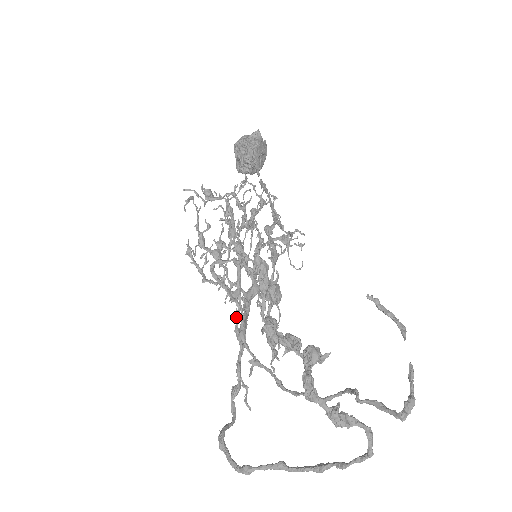
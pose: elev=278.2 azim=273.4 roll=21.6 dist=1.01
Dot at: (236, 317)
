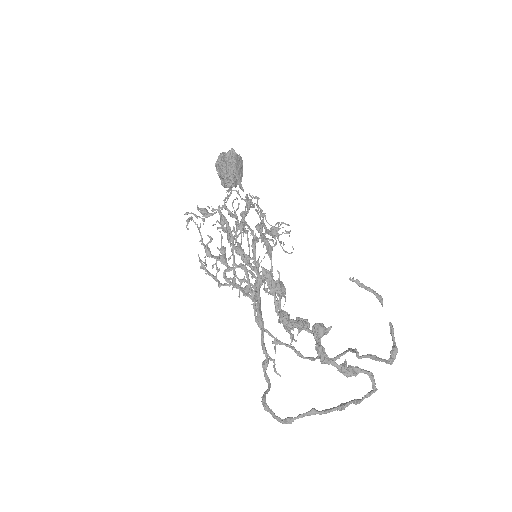
Dot at: occluded
